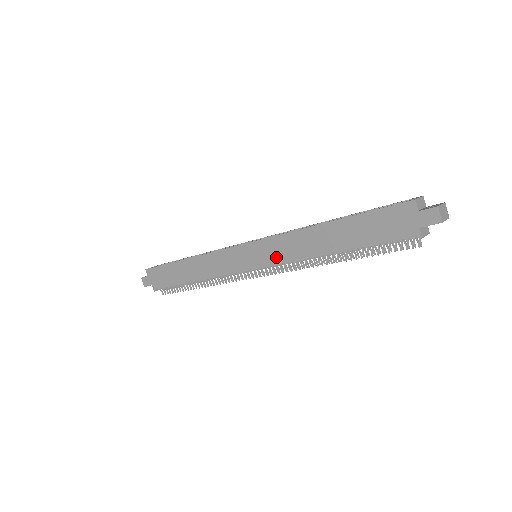
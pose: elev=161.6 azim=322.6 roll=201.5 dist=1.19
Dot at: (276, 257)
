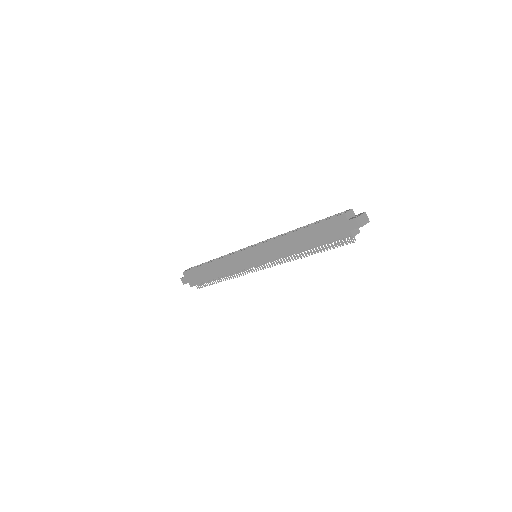
Dot at: (268, 256)
